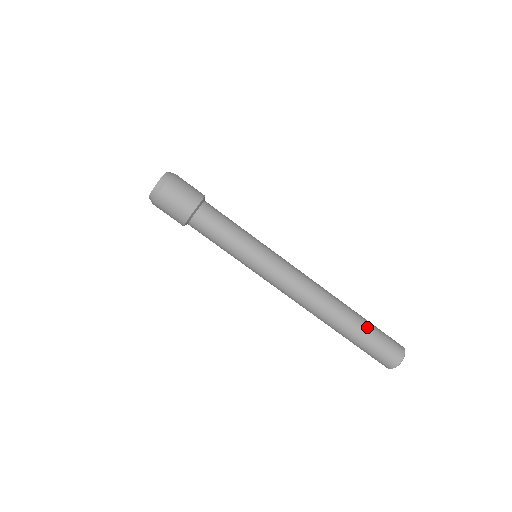
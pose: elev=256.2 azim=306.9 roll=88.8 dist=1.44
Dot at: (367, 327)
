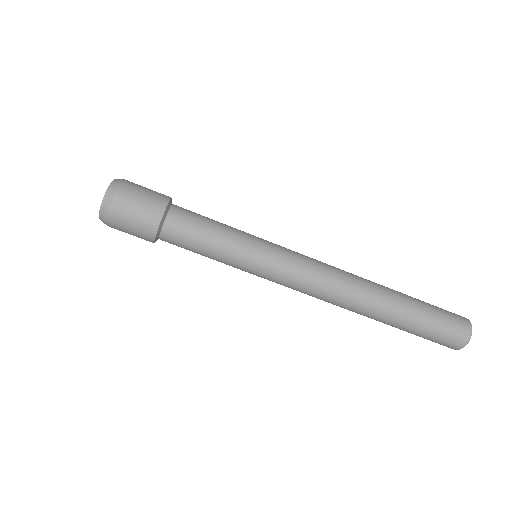
Dot at: (416, 301)
